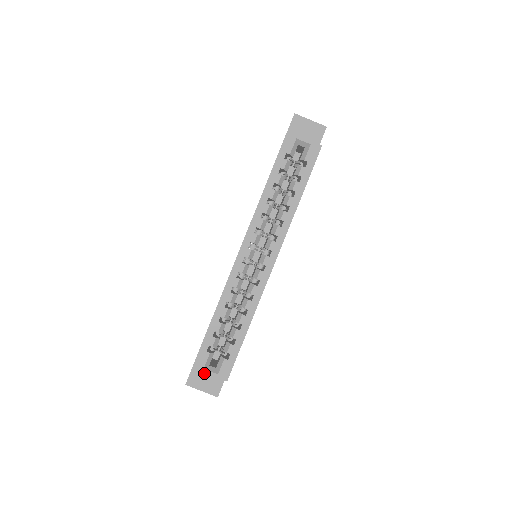
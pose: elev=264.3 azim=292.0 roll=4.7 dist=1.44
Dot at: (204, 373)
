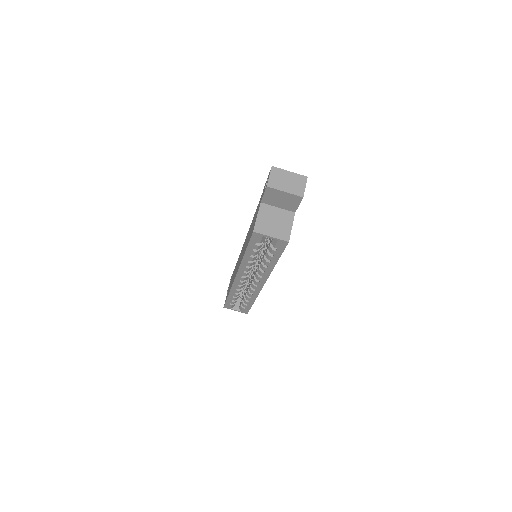
Dot at: occluded
